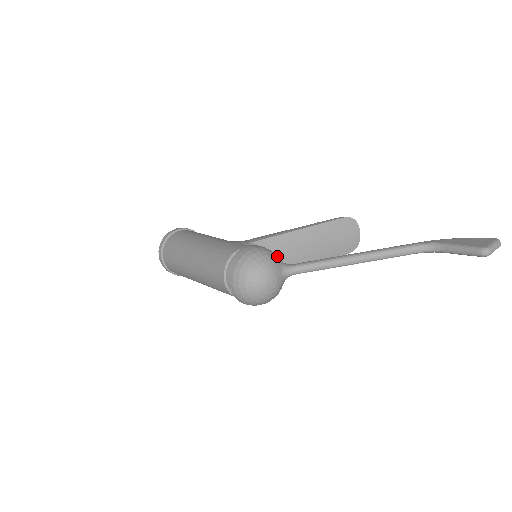
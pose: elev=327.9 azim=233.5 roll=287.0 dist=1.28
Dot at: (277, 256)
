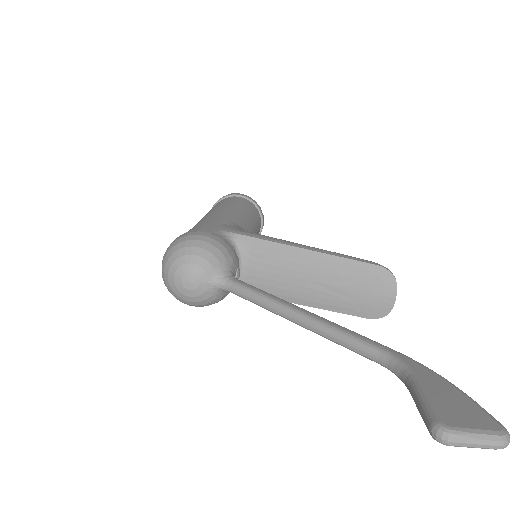
Dot at: (257, 265)
